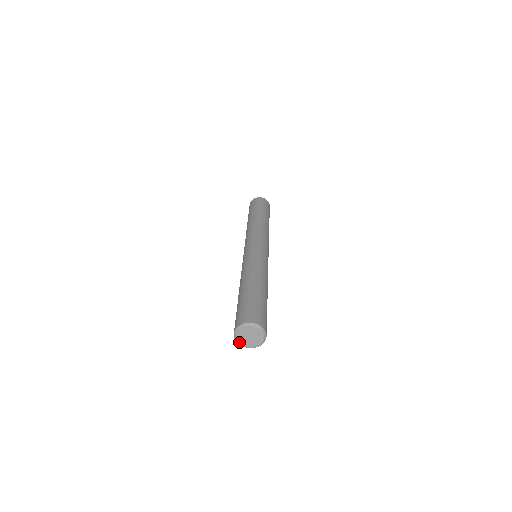
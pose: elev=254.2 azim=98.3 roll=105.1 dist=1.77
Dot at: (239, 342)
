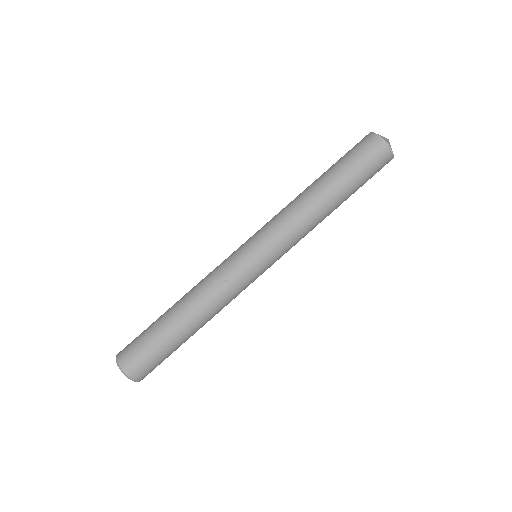
Dot at: occluded
